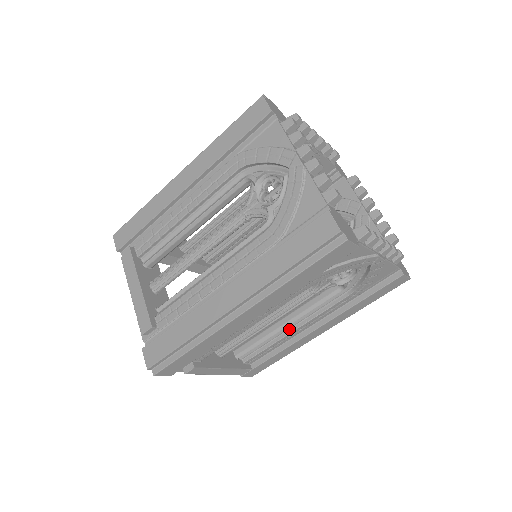
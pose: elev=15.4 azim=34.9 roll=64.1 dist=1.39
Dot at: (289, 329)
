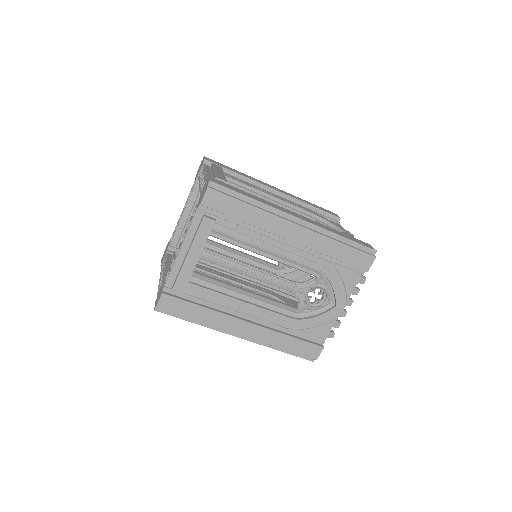
Dot at: occluded
